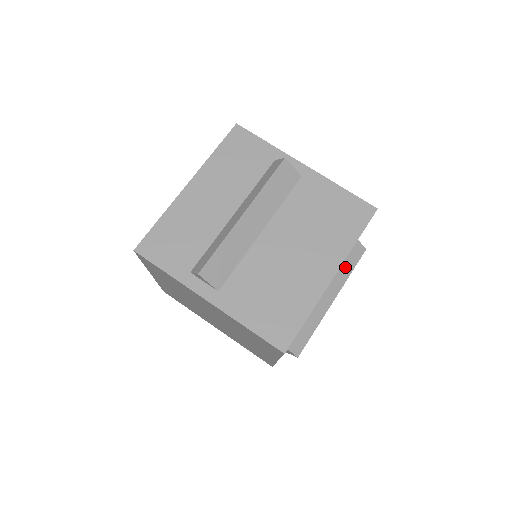
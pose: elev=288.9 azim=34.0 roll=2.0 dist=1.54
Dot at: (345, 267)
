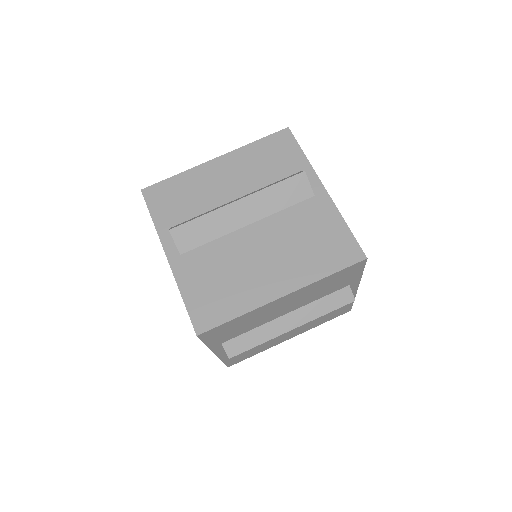
Dot at: (322, 305)
